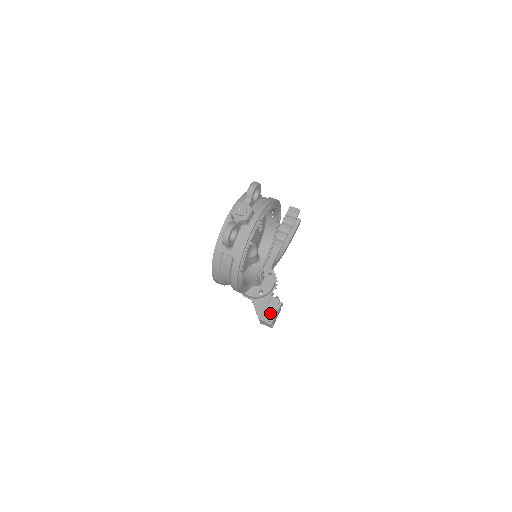
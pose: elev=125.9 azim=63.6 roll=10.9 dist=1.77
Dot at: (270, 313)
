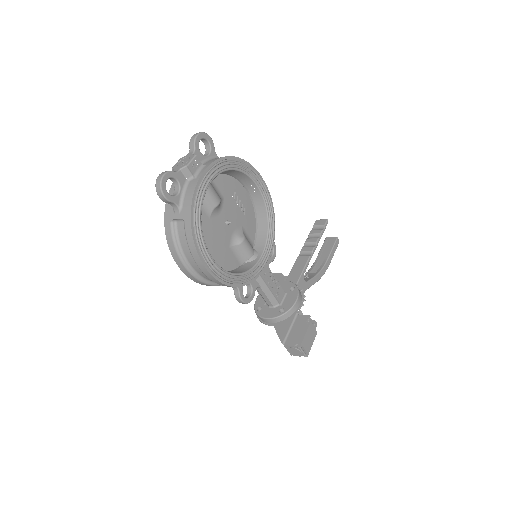
Dot at: (297, 334)
